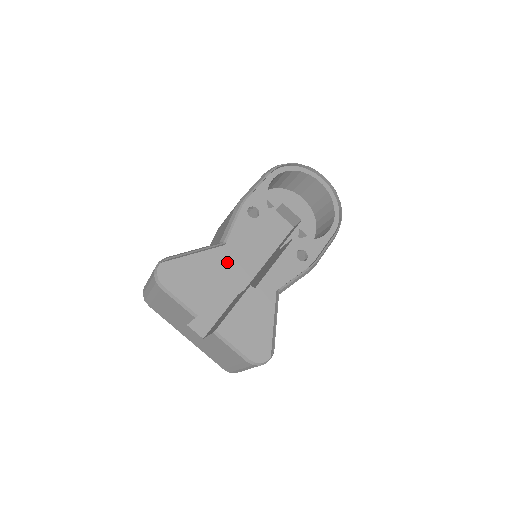
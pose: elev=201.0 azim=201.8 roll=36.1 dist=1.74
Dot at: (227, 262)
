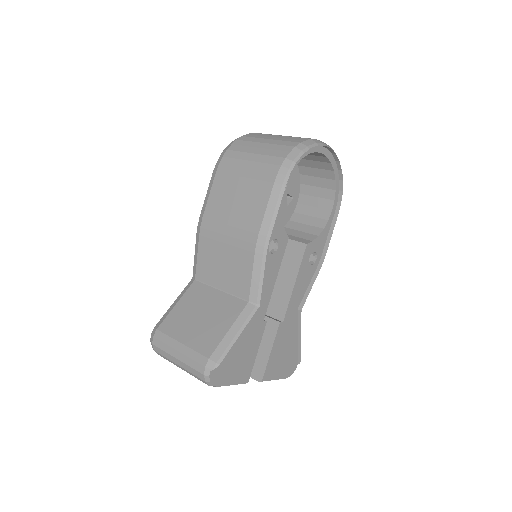
Dot at: (260, 319)
